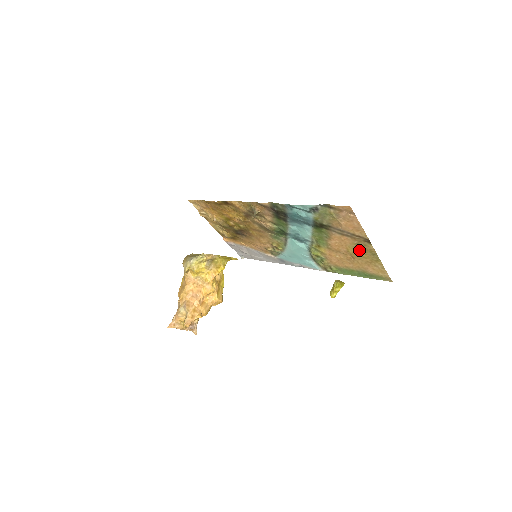
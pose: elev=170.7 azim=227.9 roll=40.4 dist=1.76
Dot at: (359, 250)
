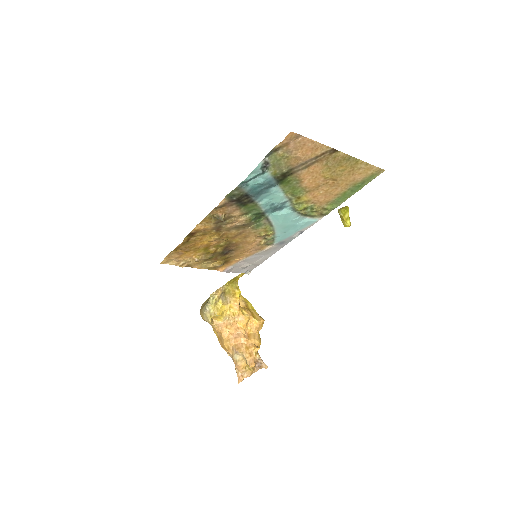
Dot at: (333, 168)
